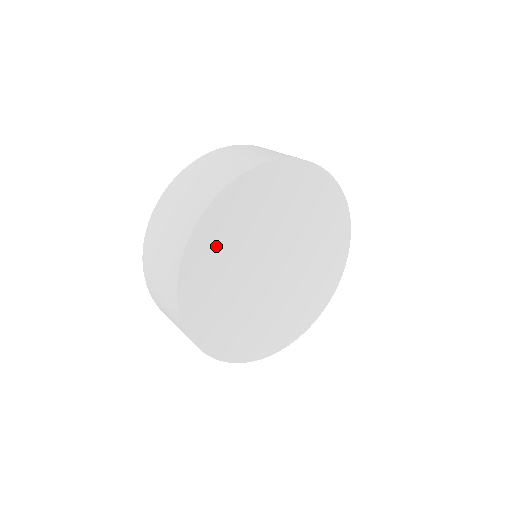
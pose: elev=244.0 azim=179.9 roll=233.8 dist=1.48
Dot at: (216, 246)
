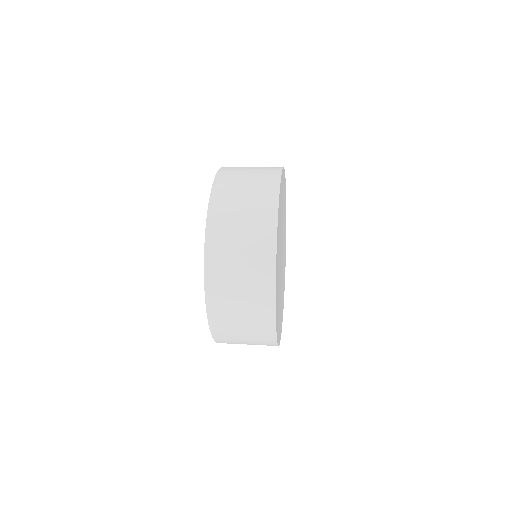
Dot at: (277, 298)
